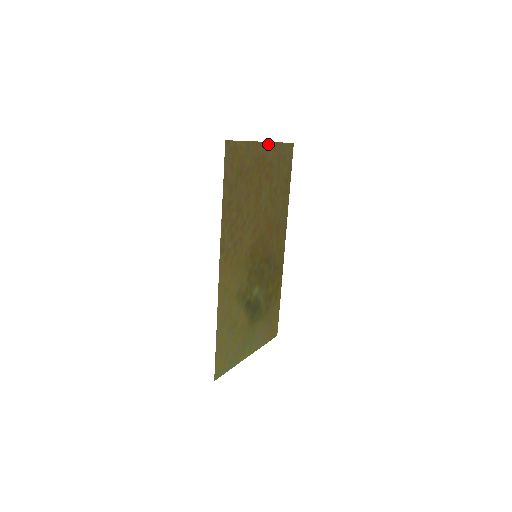
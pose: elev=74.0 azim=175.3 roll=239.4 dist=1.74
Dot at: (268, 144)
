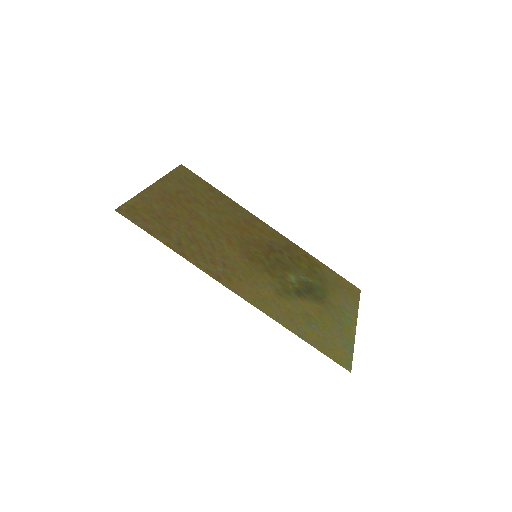
Dot at: (159, 182)
